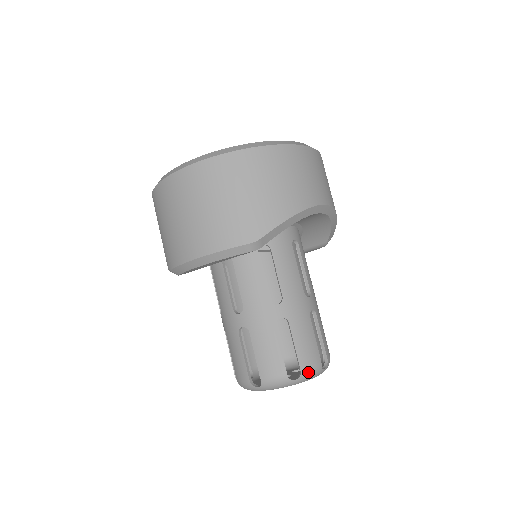
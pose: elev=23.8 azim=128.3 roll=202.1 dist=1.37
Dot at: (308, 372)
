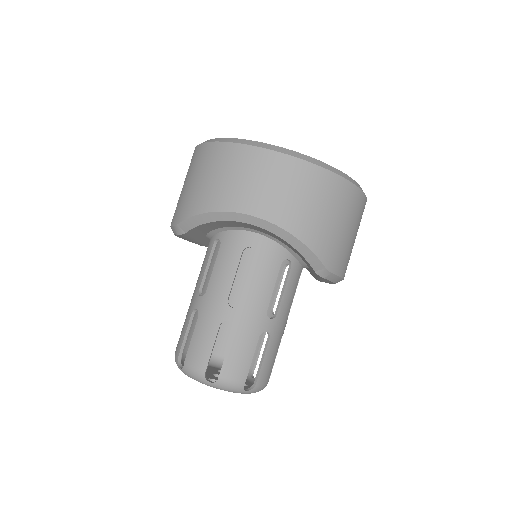
Dot at: (189, 369)
